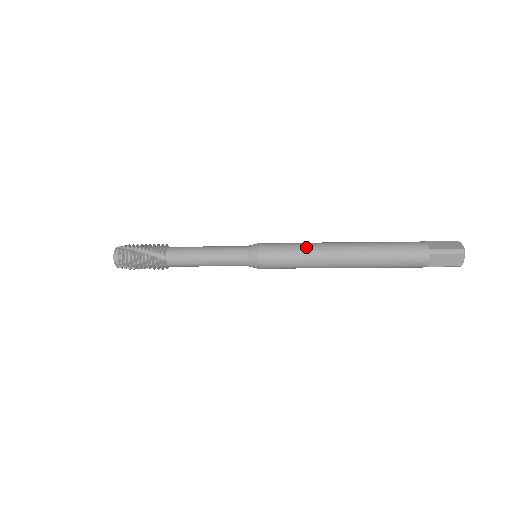
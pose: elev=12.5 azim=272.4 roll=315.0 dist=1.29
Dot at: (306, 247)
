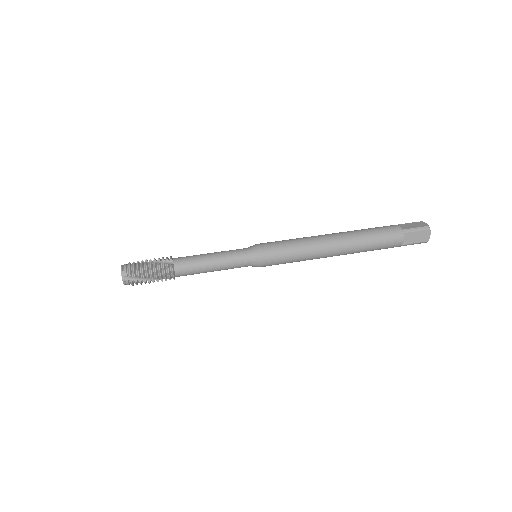
Dot at: (303, 258)
